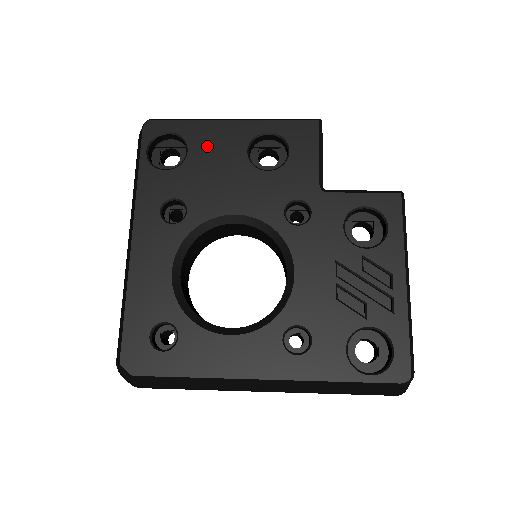
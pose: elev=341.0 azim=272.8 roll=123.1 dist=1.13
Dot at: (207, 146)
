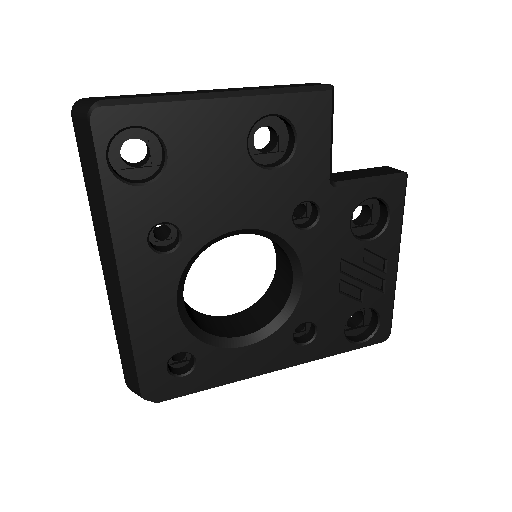
Dot at: (193, 143)
